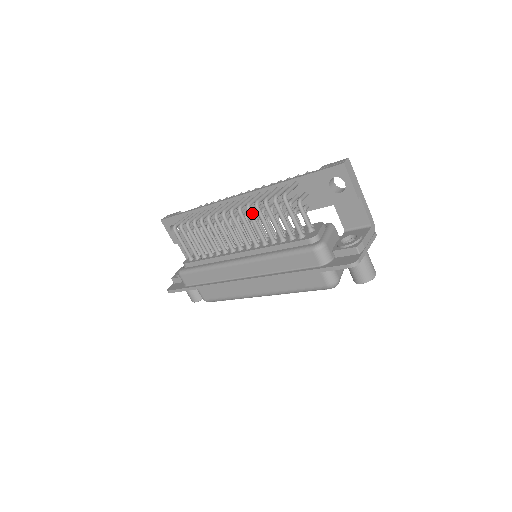
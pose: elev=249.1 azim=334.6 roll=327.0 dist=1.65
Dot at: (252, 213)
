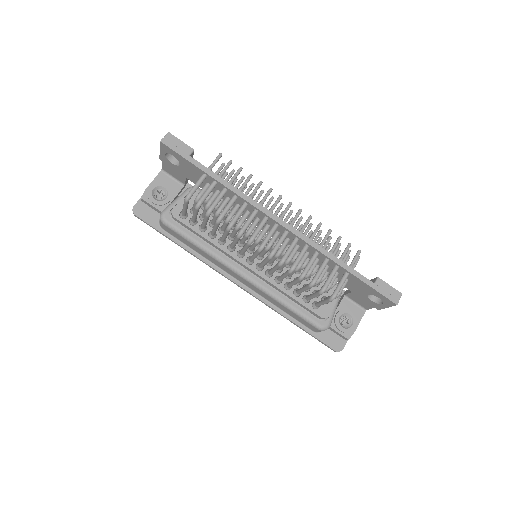
Dot at: occluded
